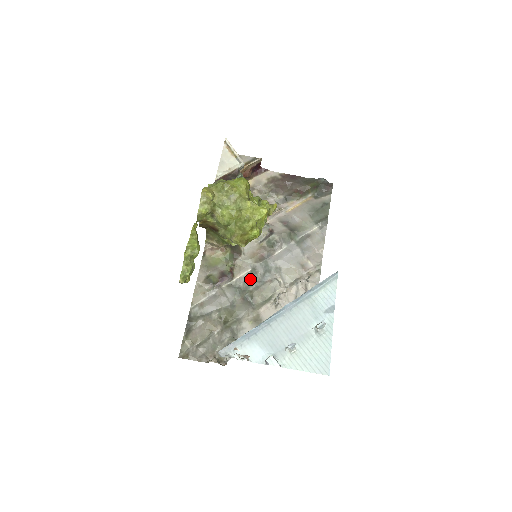
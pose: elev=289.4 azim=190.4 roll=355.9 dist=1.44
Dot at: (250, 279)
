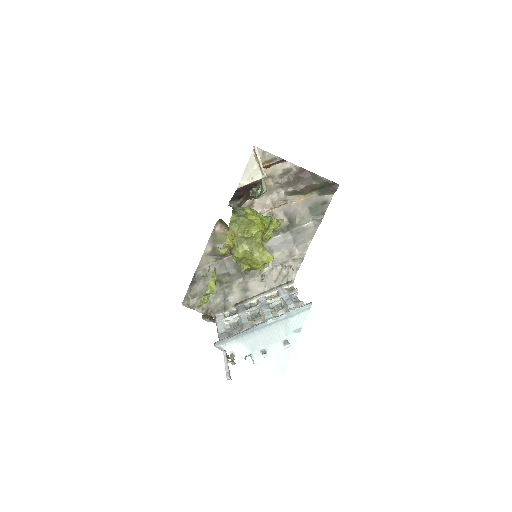
Dot at: occluded
